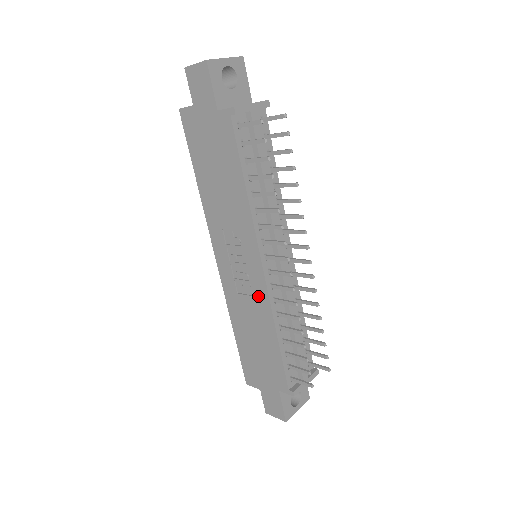
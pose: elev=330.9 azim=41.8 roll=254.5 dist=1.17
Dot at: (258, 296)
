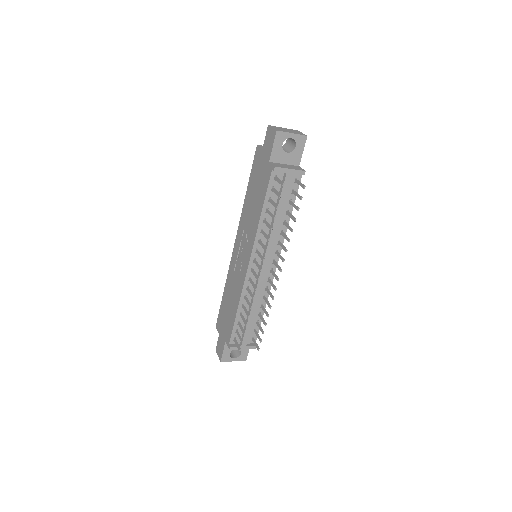
Dot at: (240, 280)
